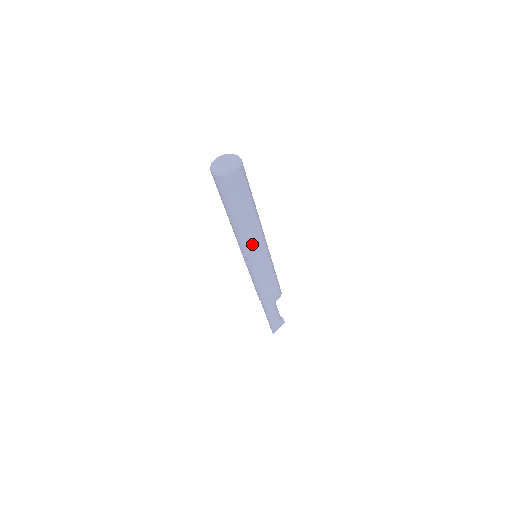
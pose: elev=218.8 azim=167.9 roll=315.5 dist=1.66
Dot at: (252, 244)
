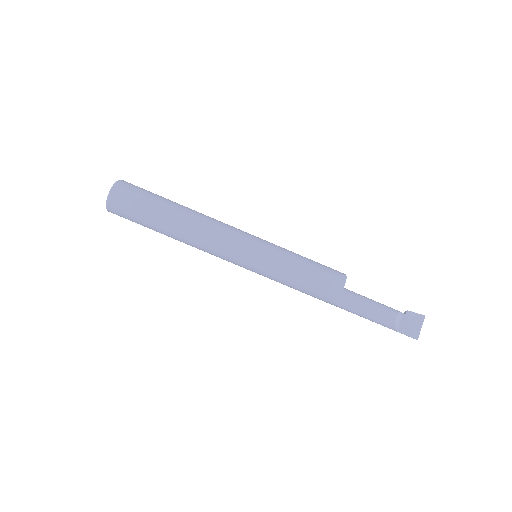
Dot at: (215, 243)
